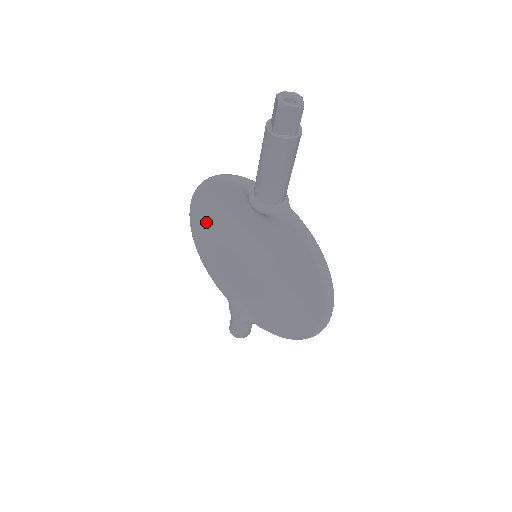
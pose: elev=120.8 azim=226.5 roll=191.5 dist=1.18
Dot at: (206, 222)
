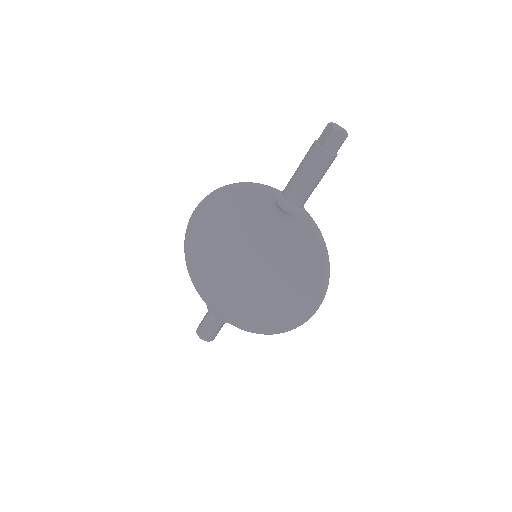
Dot at: (212, 224)
